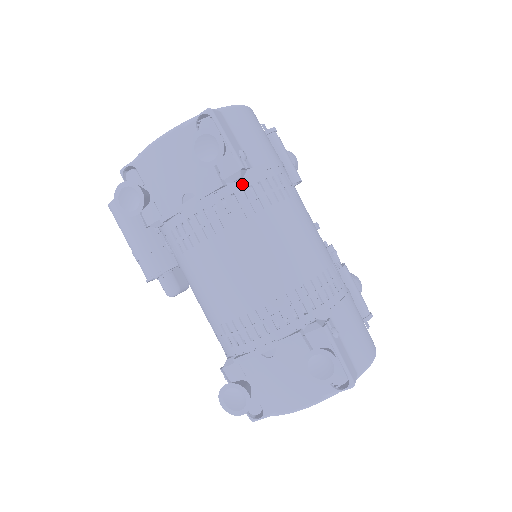
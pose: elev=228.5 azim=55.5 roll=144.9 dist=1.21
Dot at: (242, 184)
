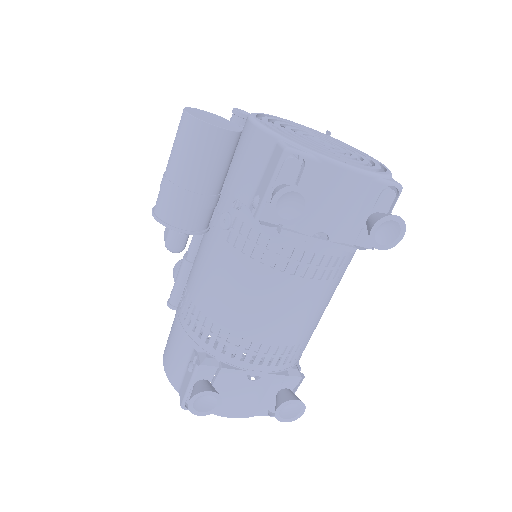
Dot at: occluded
